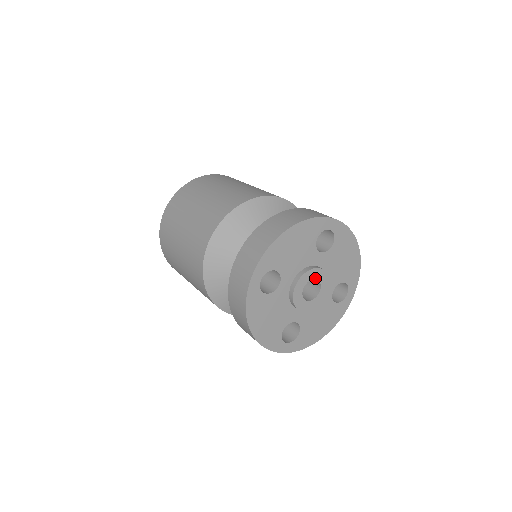
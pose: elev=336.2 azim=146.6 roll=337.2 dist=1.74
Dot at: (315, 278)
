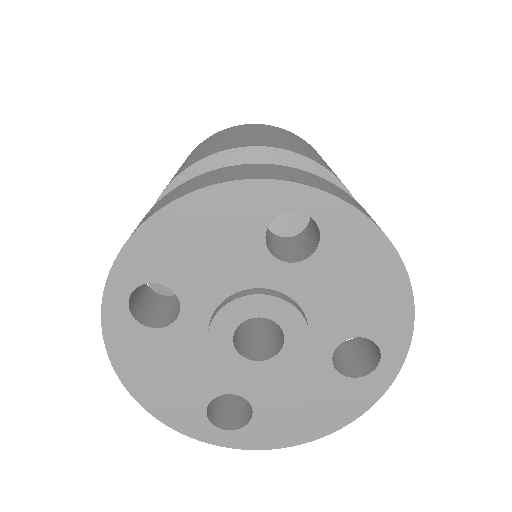
Dot at: (265, 316)
